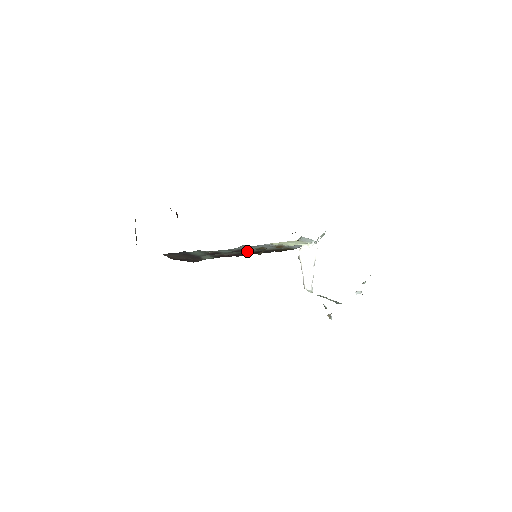
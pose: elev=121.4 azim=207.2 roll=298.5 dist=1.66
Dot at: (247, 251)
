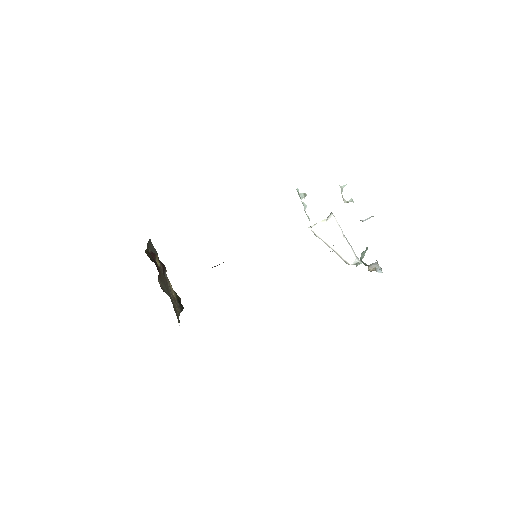
Dot at: occluded
